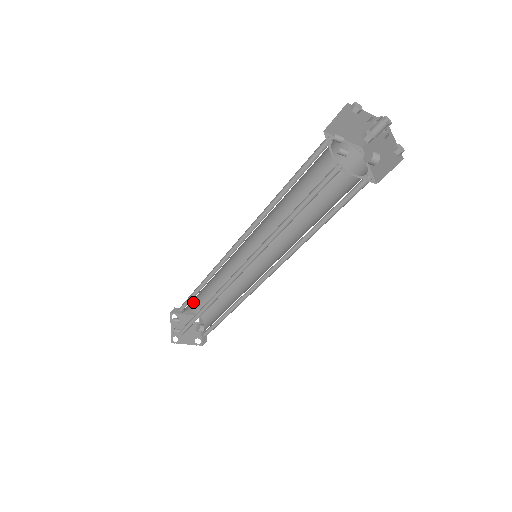
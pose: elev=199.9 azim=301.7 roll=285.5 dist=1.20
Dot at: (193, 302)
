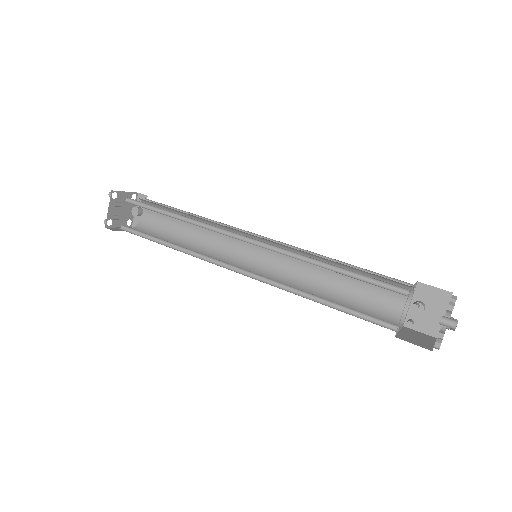
Dot at: occluded
